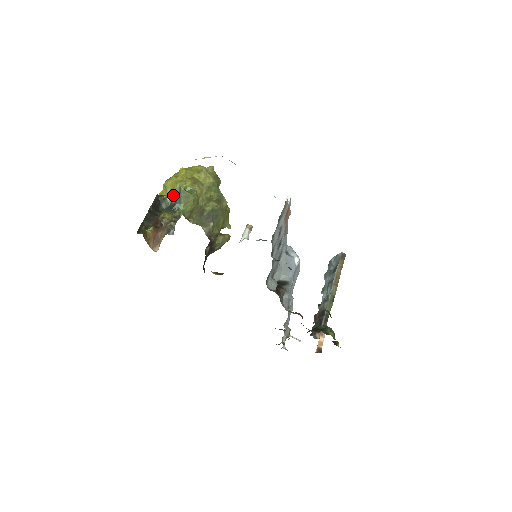
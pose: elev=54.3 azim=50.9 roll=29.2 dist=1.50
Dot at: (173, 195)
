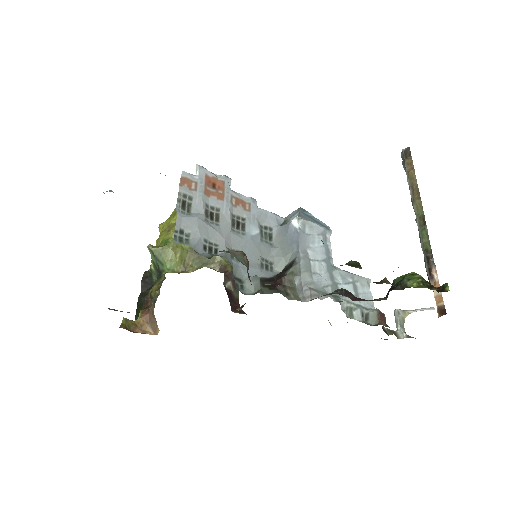
Dot at: (152, 261)
